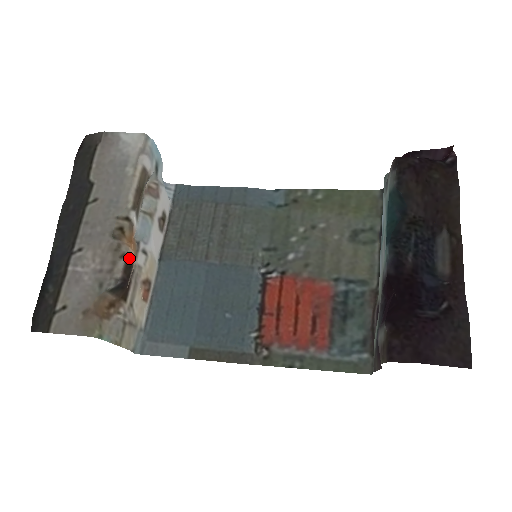
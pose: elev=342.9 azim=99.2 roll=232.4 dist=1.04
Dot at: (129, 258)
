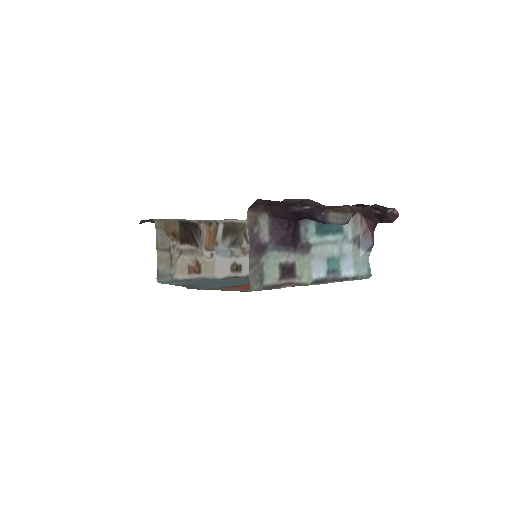
Dot at: (201, 226)
